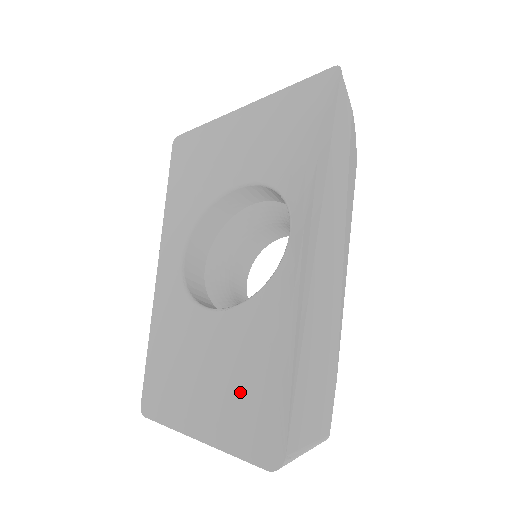
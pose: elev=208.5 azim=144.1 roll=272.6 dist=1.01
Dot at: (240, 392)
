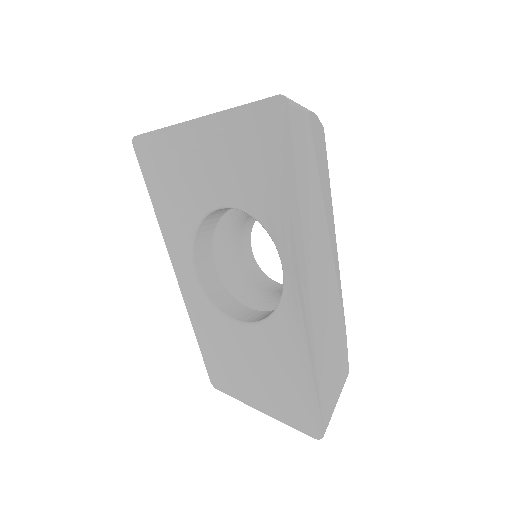
Dot at: (281, 388)
